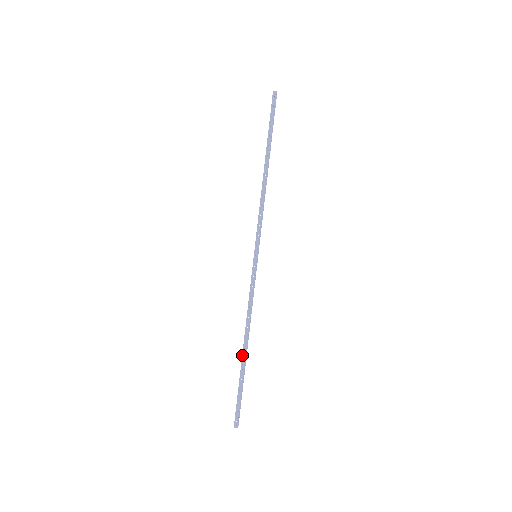
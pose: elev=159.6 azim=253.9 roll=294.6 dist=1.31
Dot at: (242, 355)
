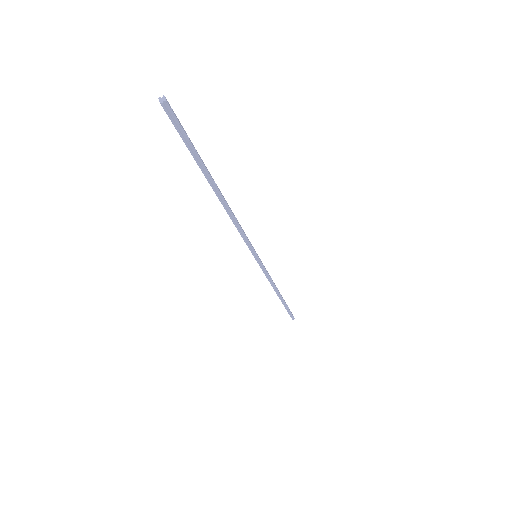
Dot at: occluded
